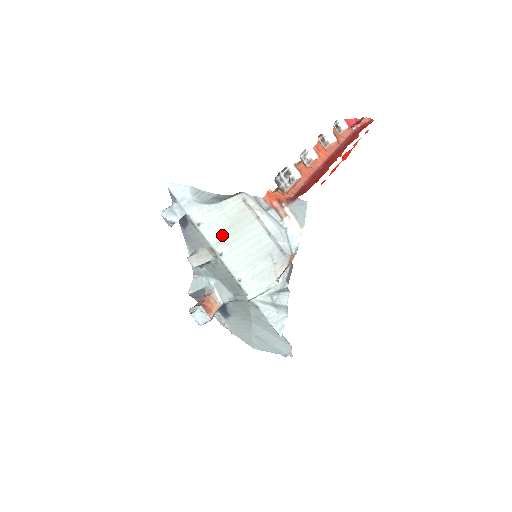
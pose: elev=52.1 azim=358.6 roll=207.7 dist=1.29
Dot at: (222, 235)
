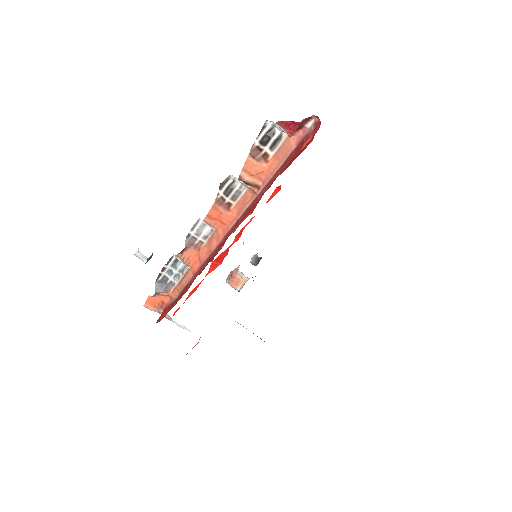
Dot at: occluded
